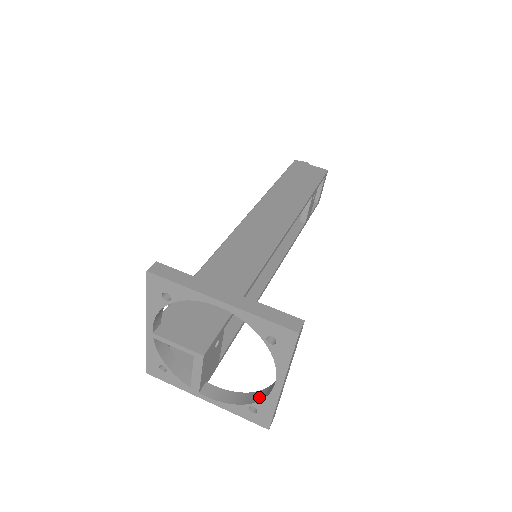
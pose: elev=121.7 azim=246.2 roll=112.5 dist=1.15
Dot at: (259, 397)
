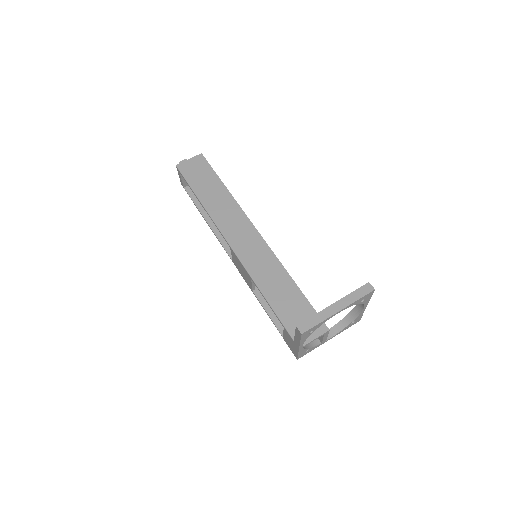
Dot at: (353, 317)
